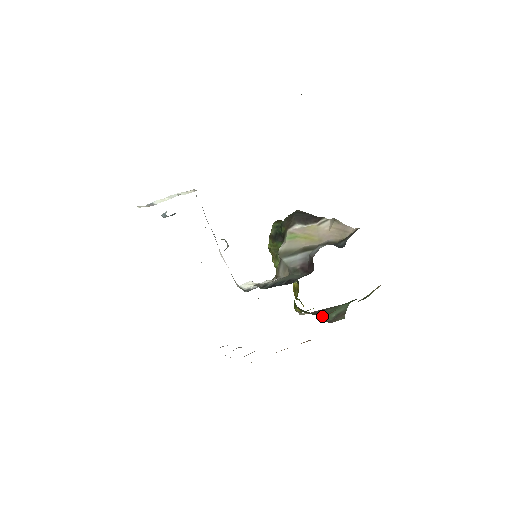
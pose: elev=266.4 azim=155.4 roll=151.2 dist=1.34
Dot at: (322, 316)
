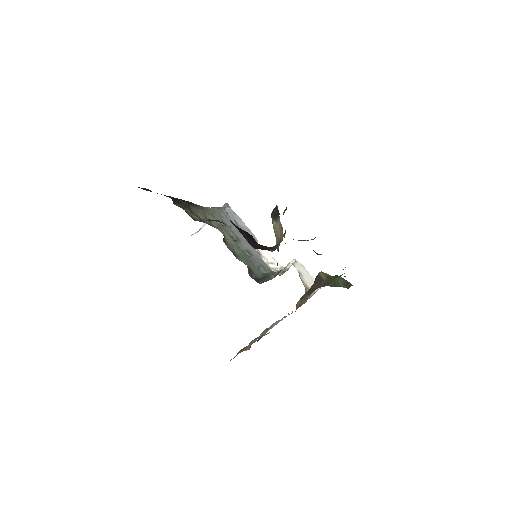
Dot at: (334, 286)
